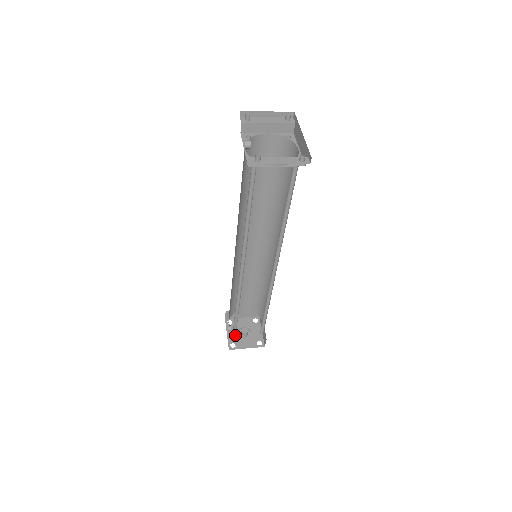
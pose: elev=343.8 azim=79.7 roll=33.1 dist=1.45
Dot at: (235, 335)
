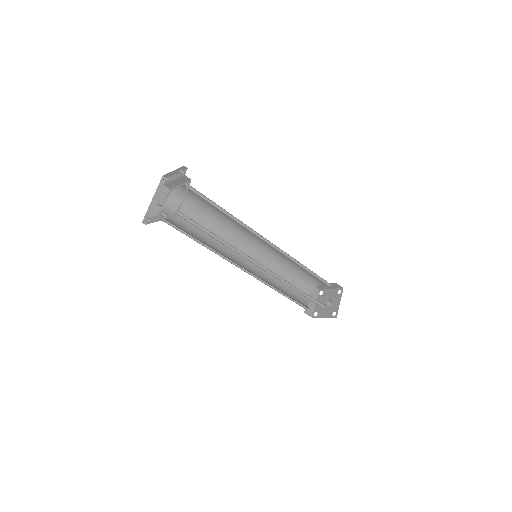
Dot at: (307, 307)
